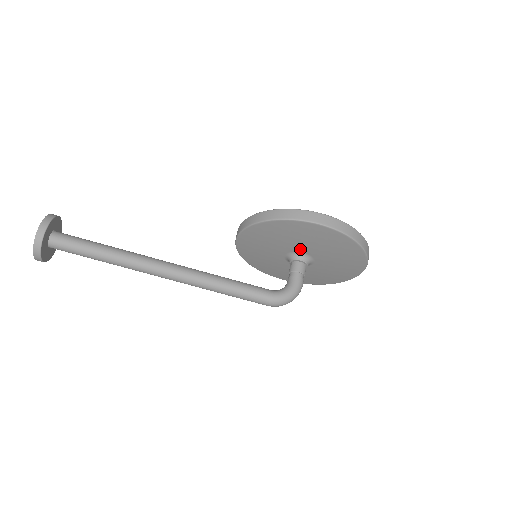
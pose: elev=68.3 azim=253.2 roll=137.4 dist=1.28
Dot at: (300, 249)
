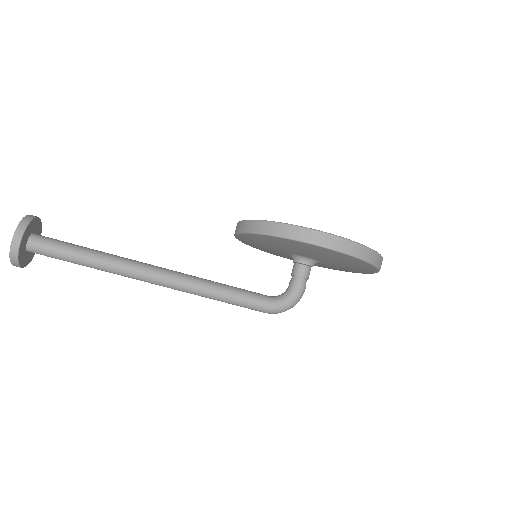
Dot at: (305, 255)
